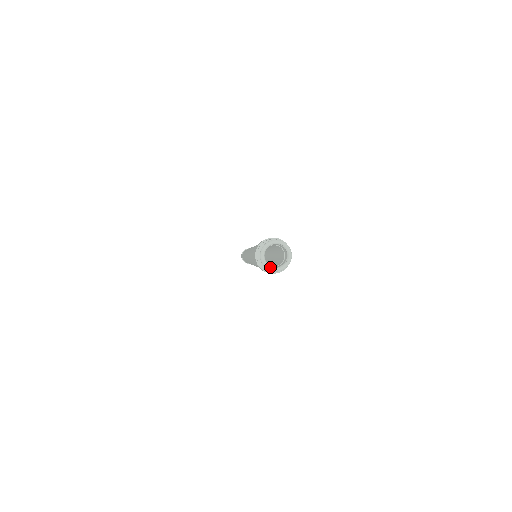
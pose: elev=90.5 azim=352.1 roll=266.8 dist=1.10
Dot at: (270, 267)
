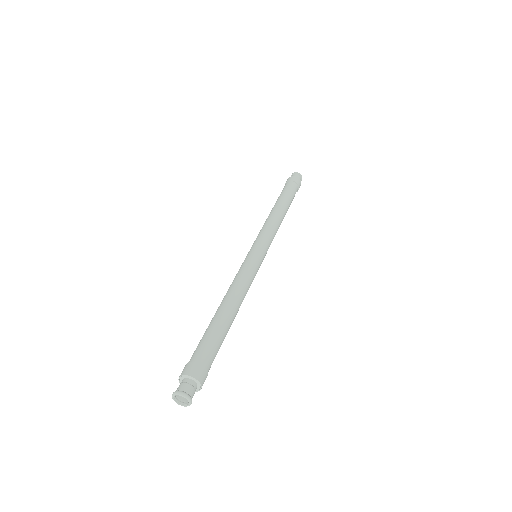
Dot at: (184, 406)
